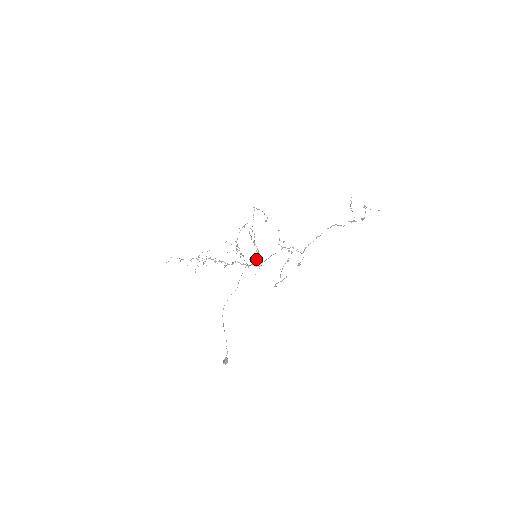
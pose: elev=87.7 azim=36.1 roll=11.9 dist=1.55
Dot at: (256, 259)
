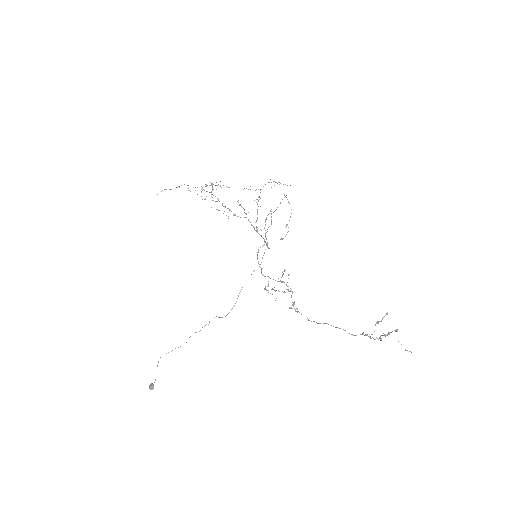
Dot at: (257, 254)
